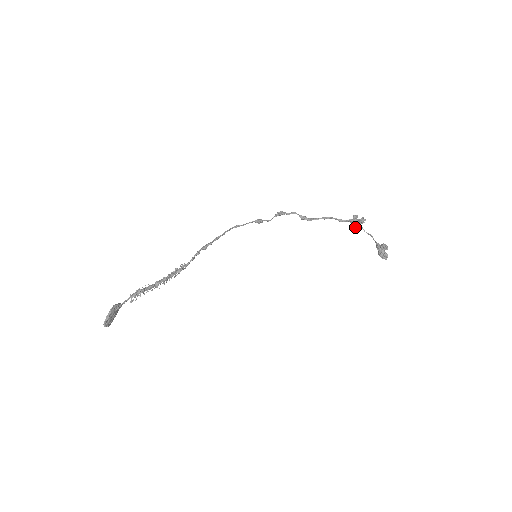
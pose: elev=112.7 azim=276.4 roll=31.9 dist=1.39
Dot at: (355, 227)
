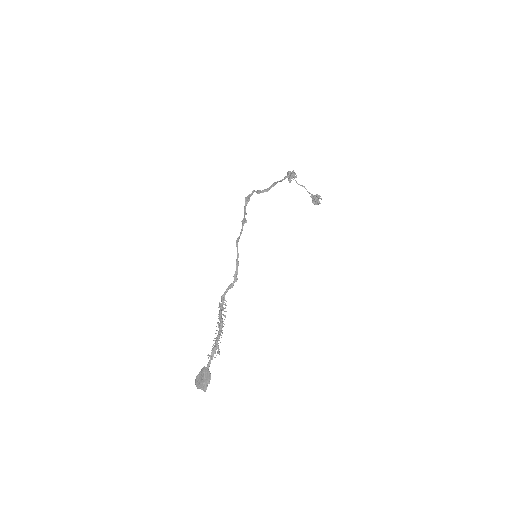
Dot at: (289, 181)
